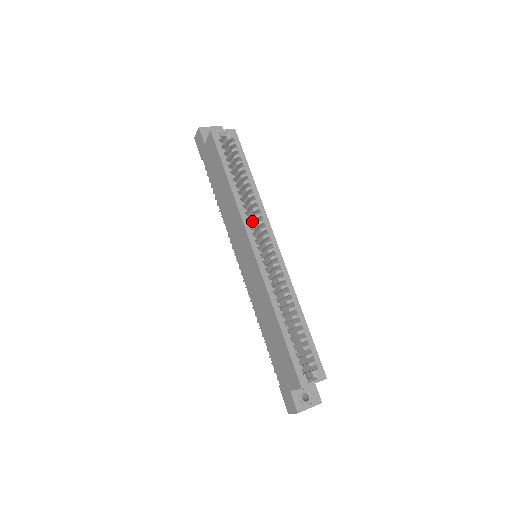
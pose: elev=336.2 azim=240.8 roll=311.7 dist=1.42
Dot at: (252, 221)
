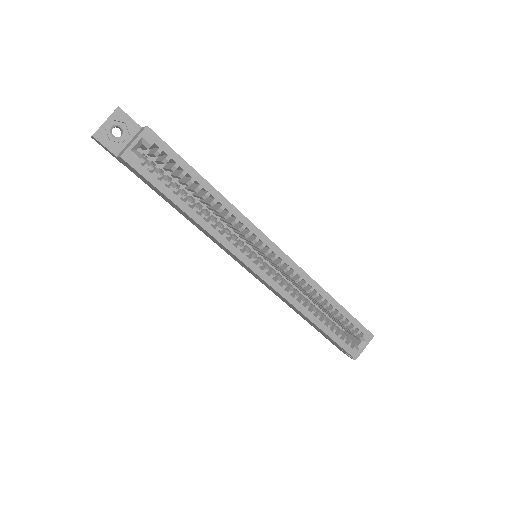
Dot at: occluded
